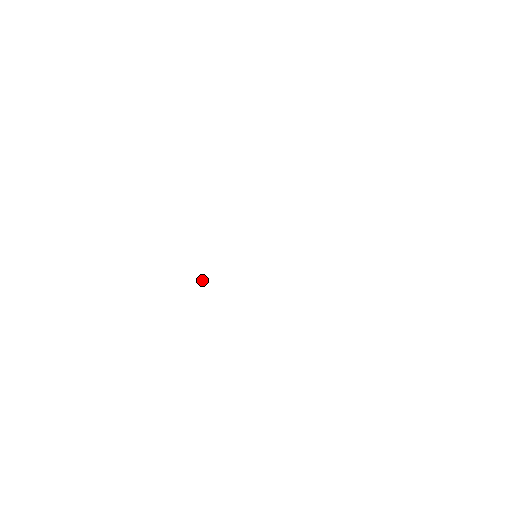
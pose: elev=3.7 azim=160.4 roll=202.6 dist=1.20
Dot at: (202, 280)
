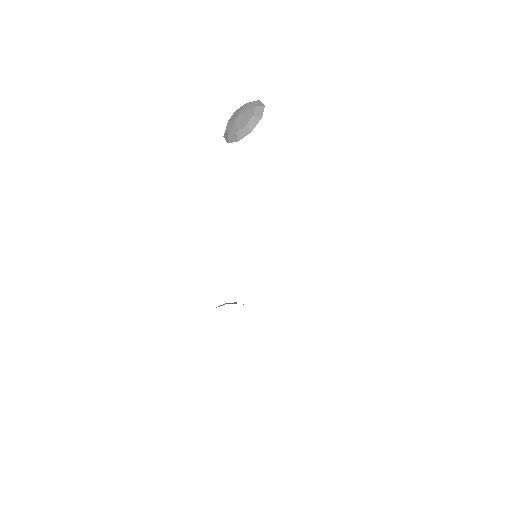
Dot at: occluded
